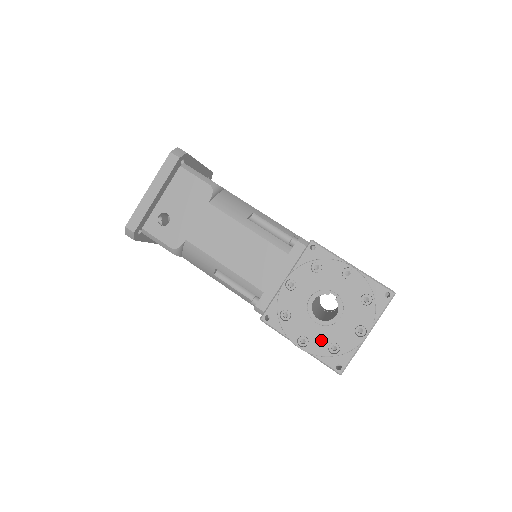
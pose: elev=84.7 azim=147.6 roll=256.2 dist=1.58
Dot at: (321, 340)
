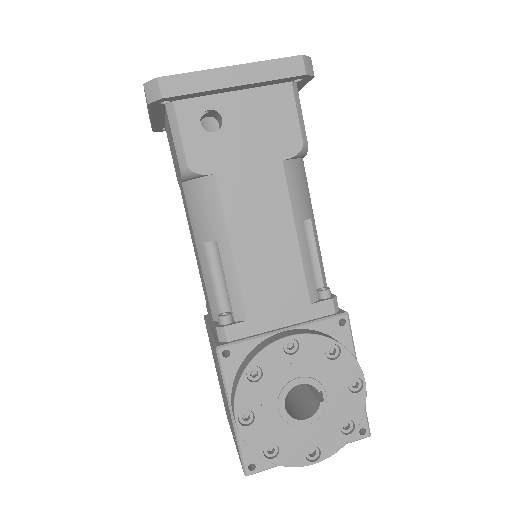
Dot at: (267, 432)
